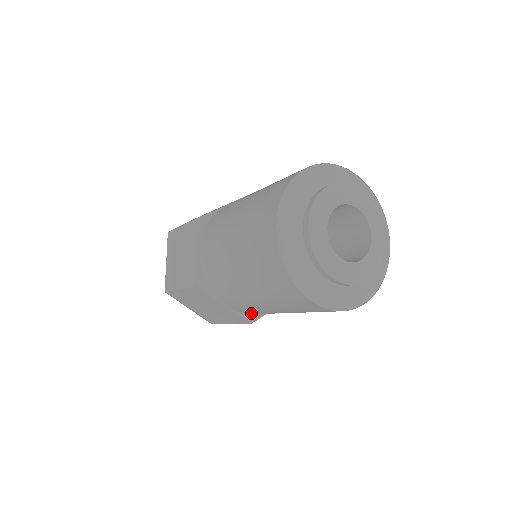
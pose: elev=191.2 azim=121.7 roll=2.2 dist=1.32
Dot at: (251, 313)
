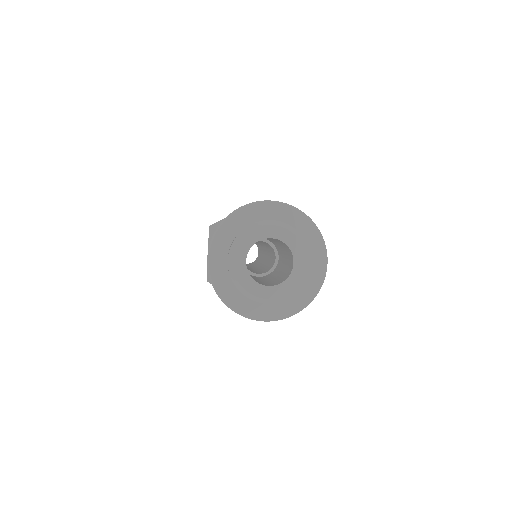
Dot at: occluded
